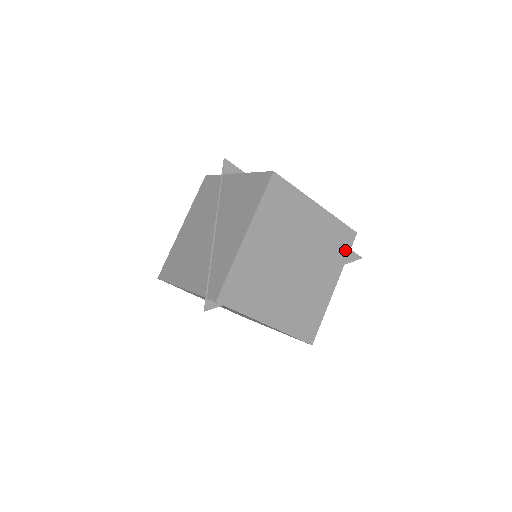
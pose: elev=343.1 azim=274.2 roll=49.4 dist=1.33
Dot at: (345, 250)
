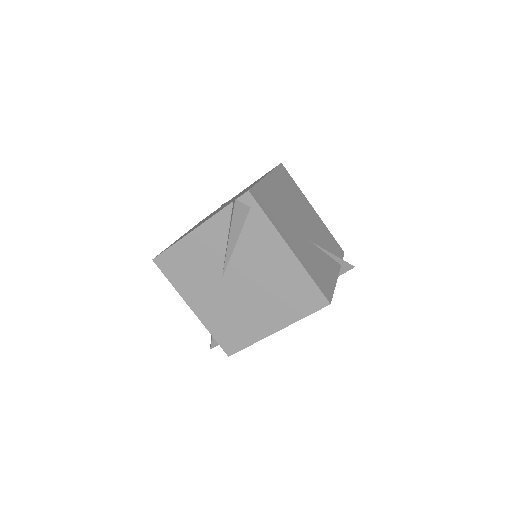
Dot at: (339, 256)
